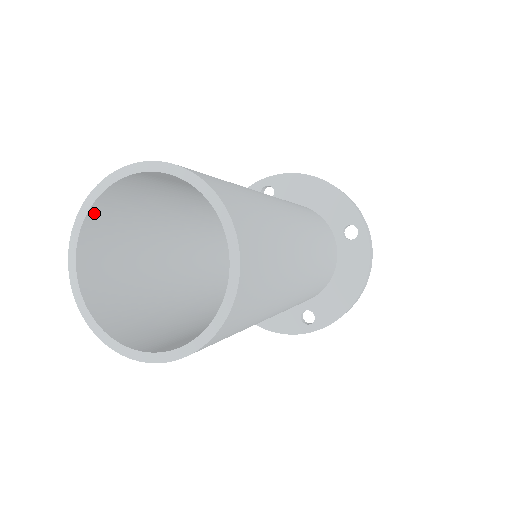
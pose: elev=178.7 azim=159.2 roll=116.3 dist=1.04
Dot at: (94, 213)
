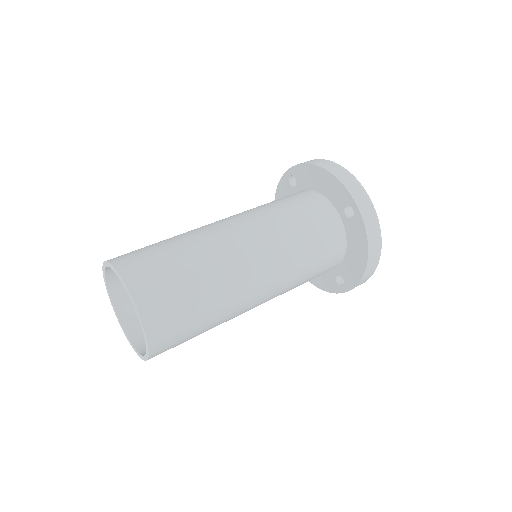
Dot at: (111, 280)
